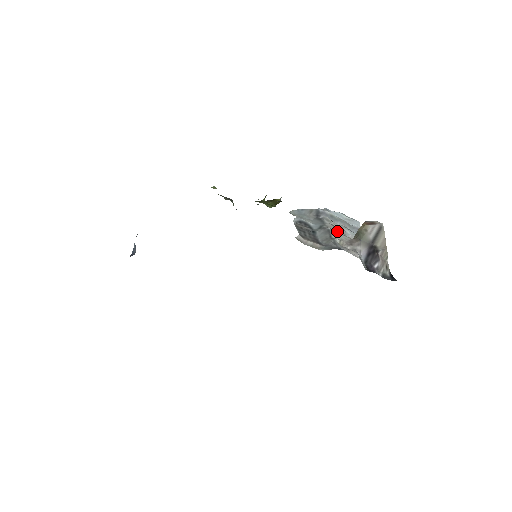
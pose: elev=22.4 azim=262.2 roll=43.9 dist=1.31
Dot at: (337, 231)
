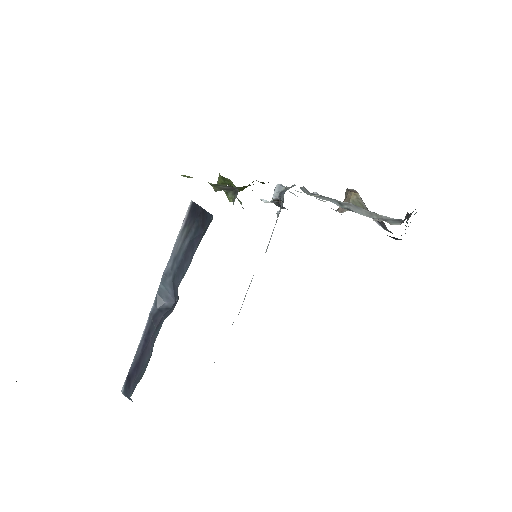
Dot at: occluded
